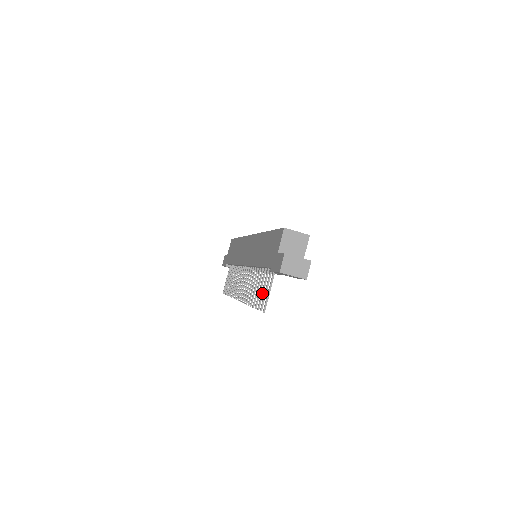
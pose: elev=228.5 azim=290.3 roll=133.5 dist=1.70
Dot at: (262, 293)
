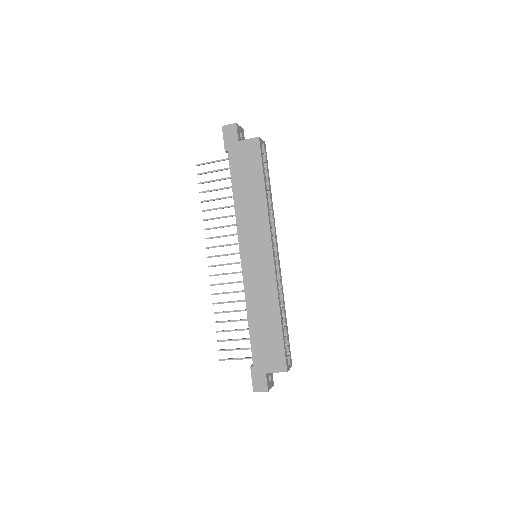
Dot at: occluded
